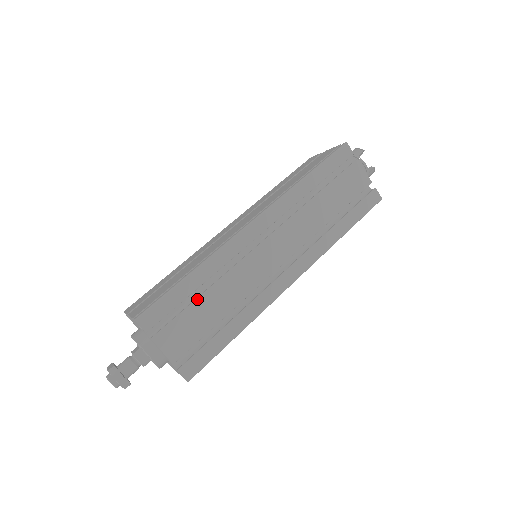
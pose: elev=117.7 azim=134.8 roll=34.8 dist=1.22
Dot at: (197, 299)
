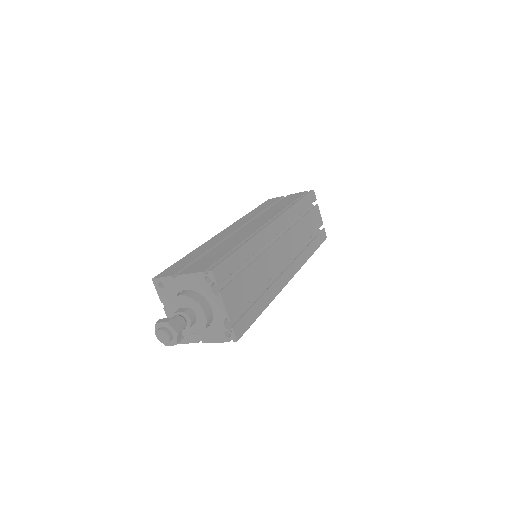
Dot at: (246, 269)
